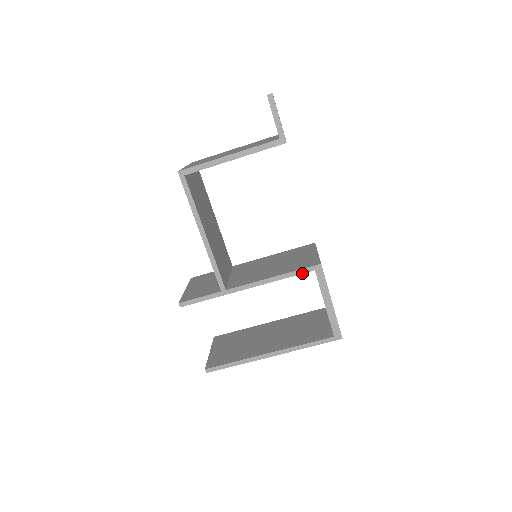
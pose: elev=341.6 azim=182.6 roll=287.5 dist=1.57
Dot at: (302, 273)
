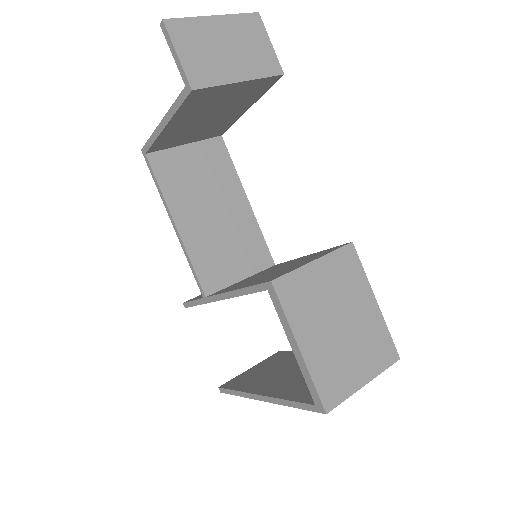
Dot at: (257, 291)
